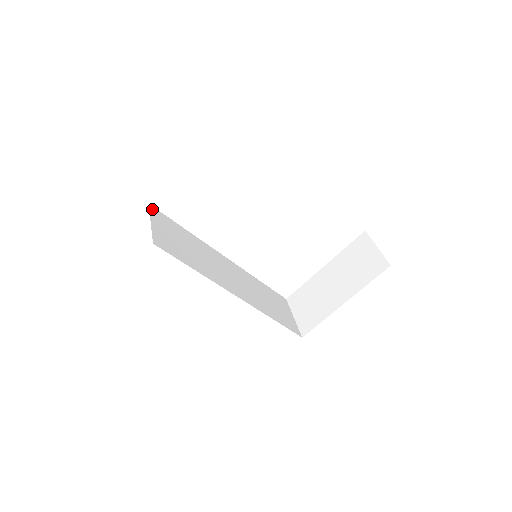
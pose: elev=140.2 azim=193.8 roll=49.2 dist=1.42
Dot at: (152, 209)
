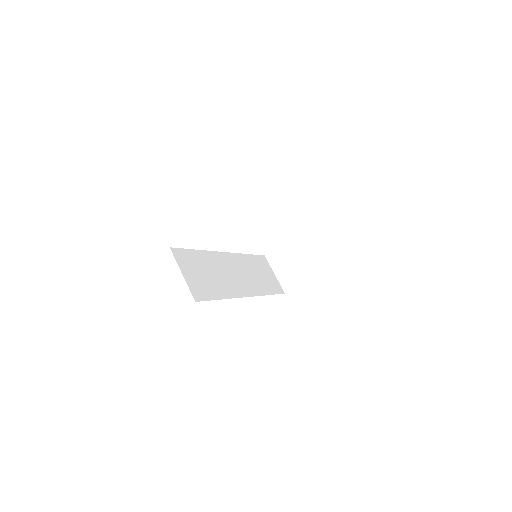
Dot at: (174, 252)
